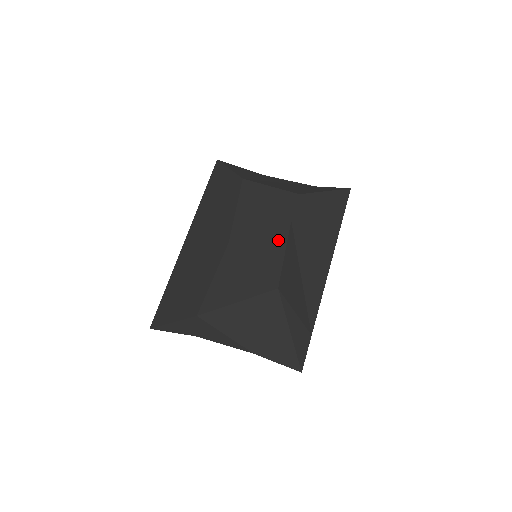
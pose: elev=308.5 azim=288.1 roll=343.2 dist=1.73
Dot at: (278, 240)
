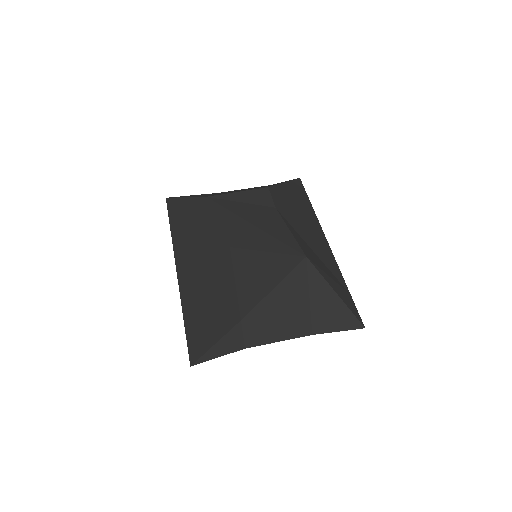
Dot at: (276, 224)
